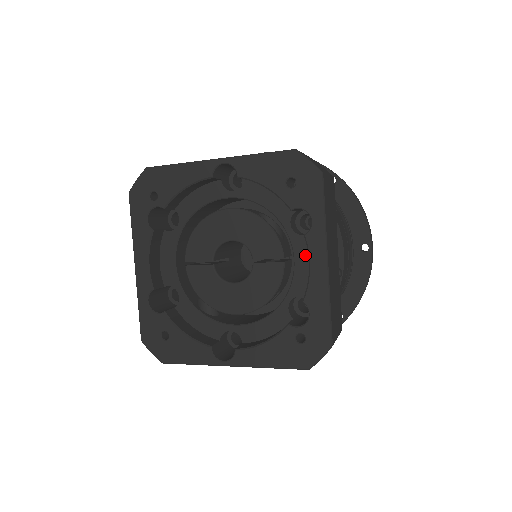
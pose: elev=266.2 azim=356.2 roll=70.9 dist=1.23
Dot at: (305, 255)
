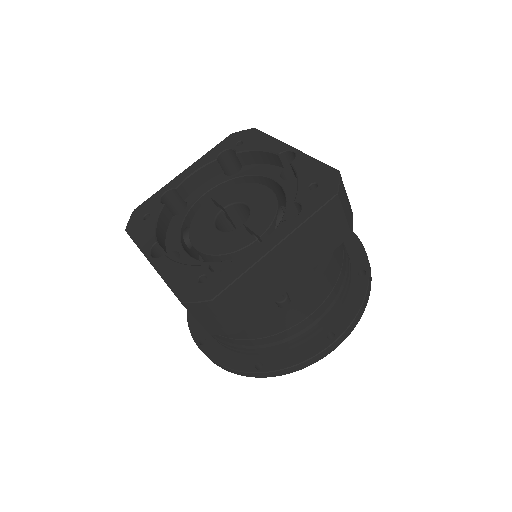
Dot at: occluded
